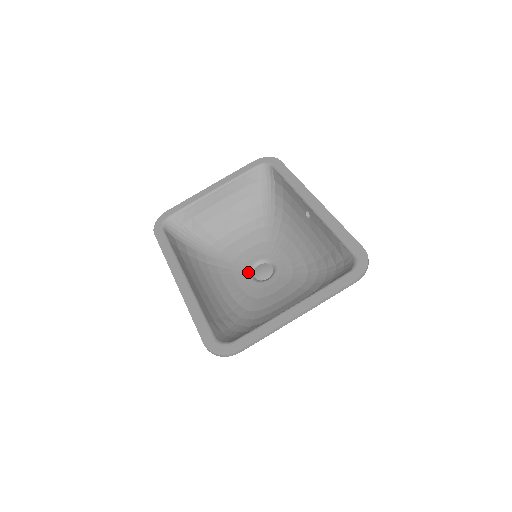
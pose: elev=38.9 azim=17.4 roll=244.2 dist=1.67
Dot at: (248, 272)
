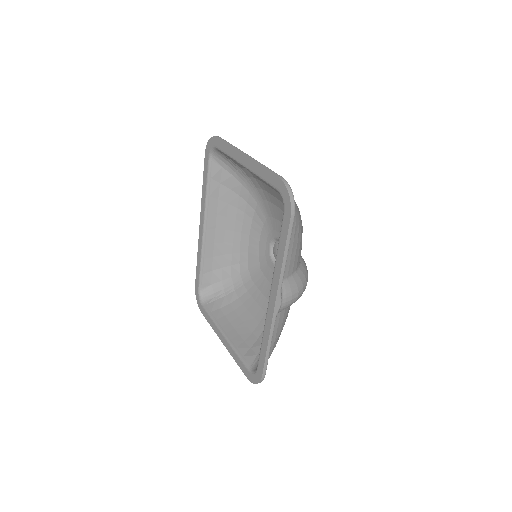
Dot at: (271, 239)
